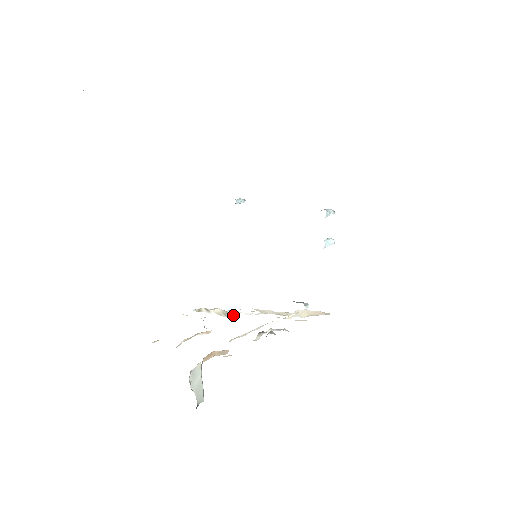
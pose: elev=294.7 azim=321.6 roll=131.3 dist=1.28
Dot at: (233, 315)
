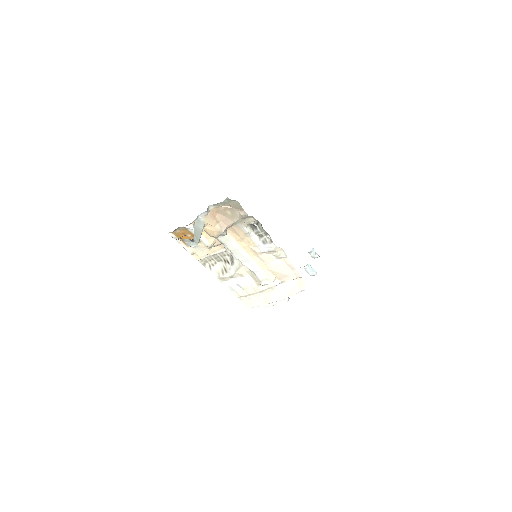
Dot at: (229, 266)
